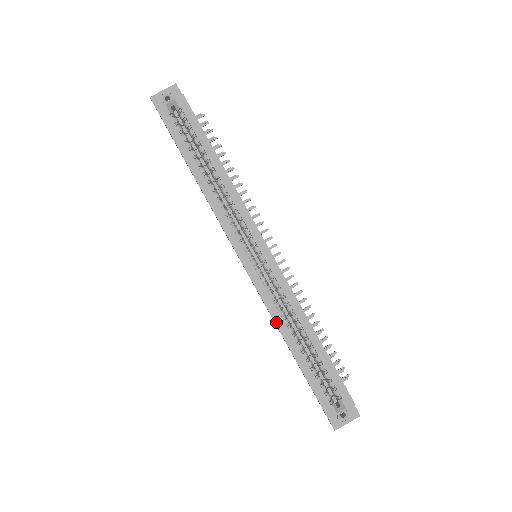
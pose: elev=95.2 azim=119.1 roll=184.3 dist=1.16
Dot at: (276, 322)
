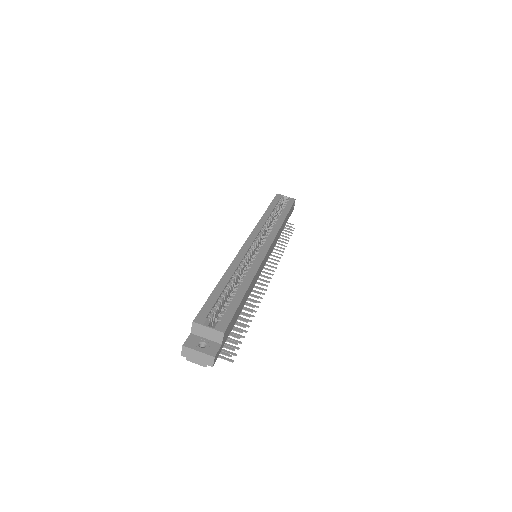
Dot at: (231, 265)
